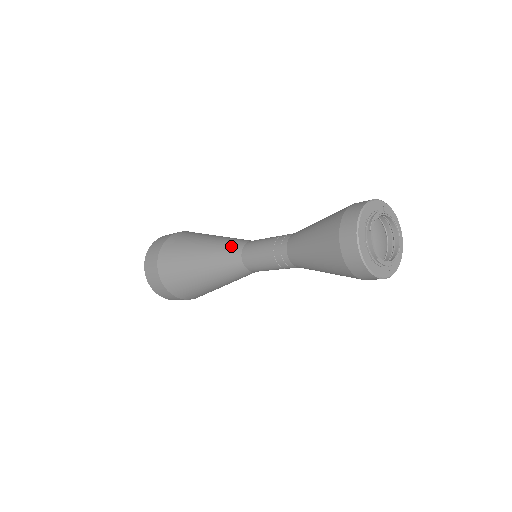
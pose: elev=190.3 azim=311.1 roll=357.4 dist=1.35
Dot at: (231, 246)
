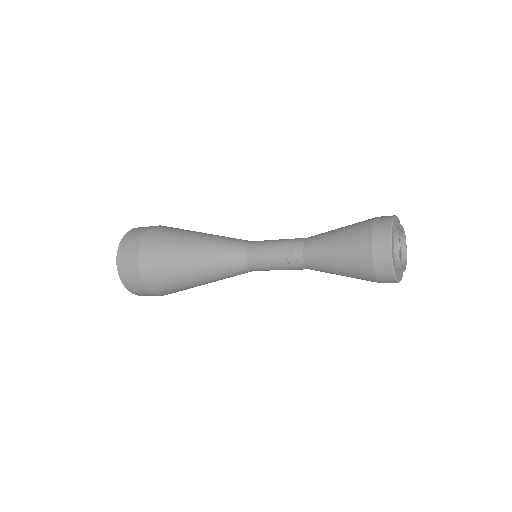
Dot at: (231, 261)
